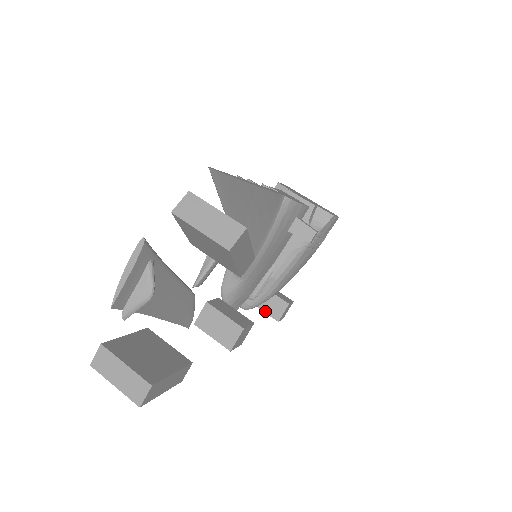
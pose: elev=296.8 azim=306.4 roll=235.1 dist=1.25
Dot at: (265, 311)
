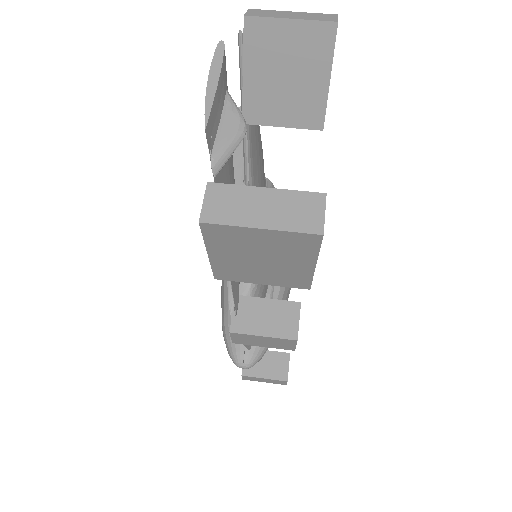
Dot at: (265, 377)
